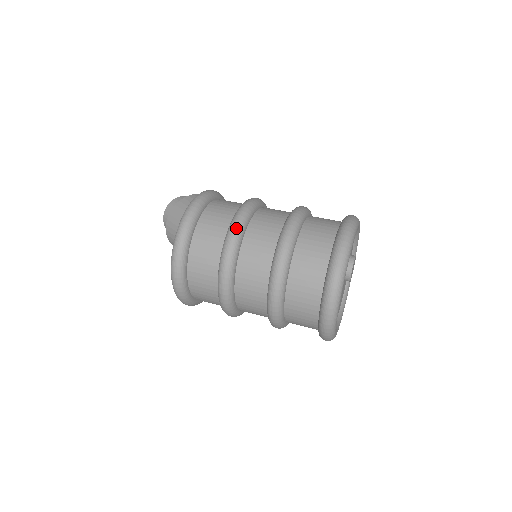
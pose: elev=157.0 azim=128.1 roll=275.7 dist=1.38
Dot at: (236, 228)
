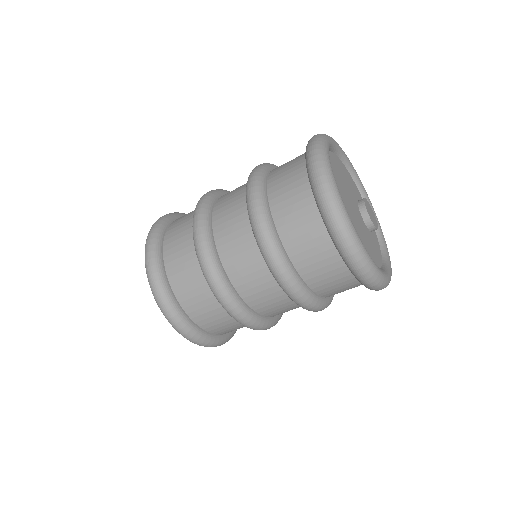
Dot at: (205, 194)
